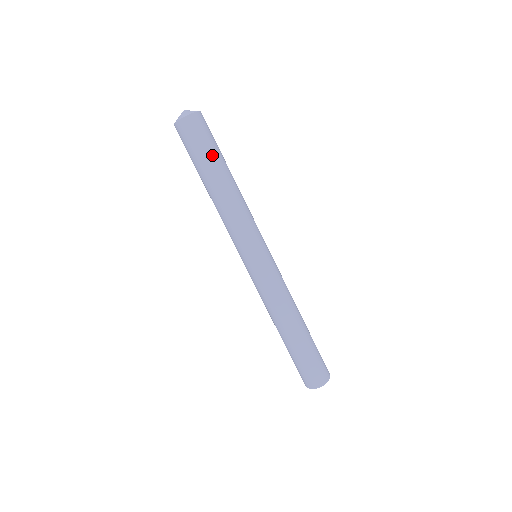
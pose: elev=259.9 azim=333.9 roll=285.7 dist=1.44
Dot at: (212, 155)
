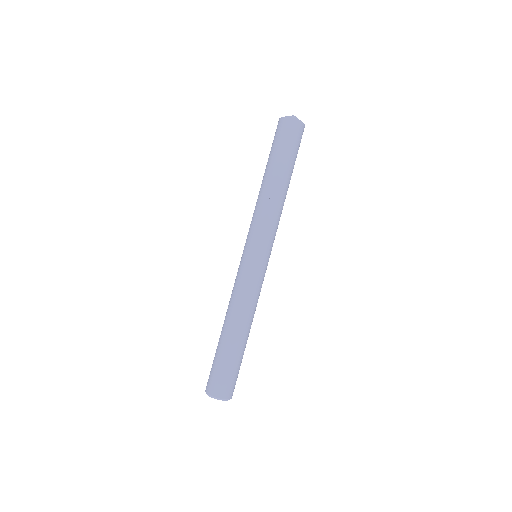
Dot at: (289, 158)
